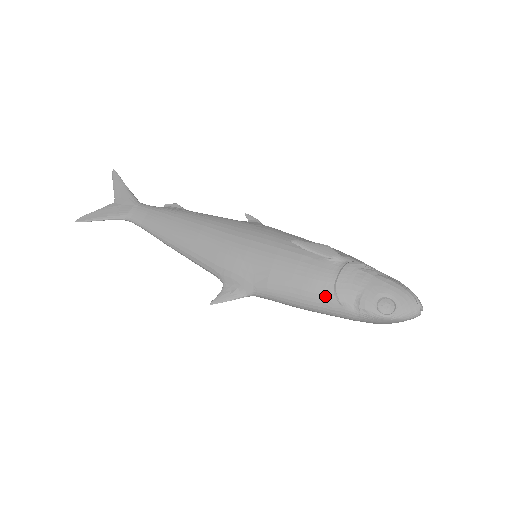
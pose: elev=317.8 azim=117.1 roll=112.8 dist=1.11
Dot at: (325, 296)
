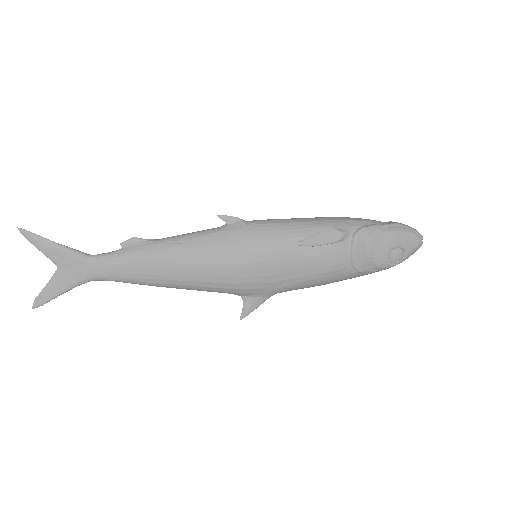
Dot at: (345, 273)
